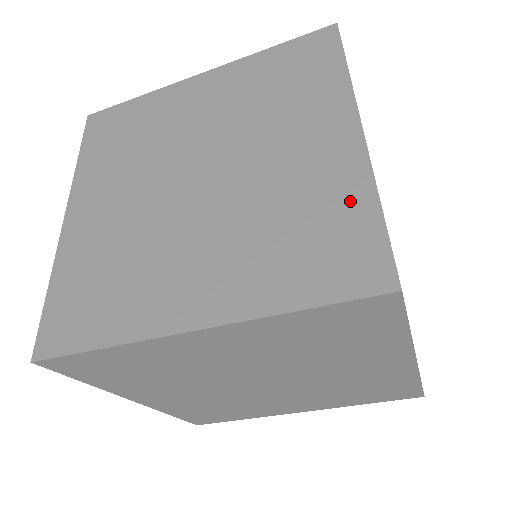
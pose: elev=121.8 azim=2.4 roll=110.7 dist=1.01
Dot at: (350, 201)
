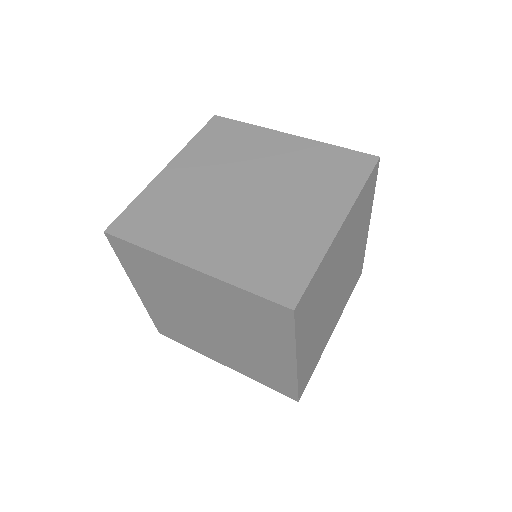
Dot at: (326, 152)
